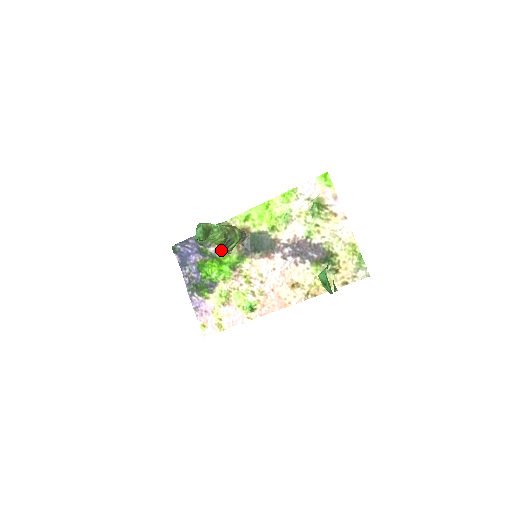
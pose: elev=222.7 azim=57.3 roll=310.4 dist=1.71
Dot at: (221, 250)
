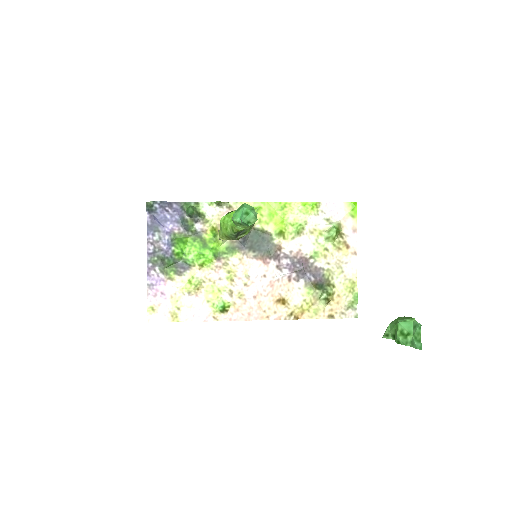
Dot at: (222, 235)
